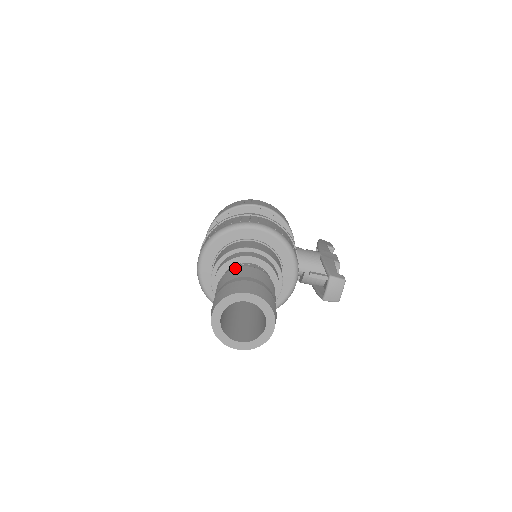
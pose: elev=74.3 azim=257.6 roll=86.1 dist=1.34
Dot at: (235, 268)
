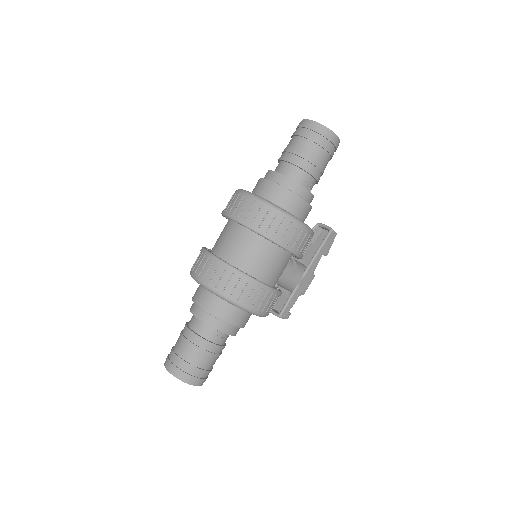
Dot at: (207, 342)
